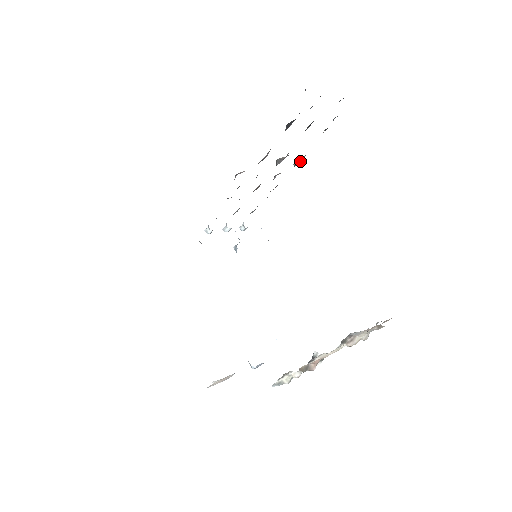
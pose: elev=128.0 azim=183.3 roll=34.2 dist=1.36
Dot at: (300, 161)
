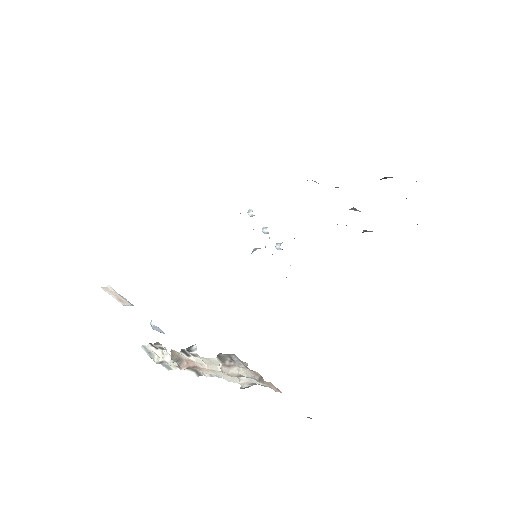
Dot at: occluded
